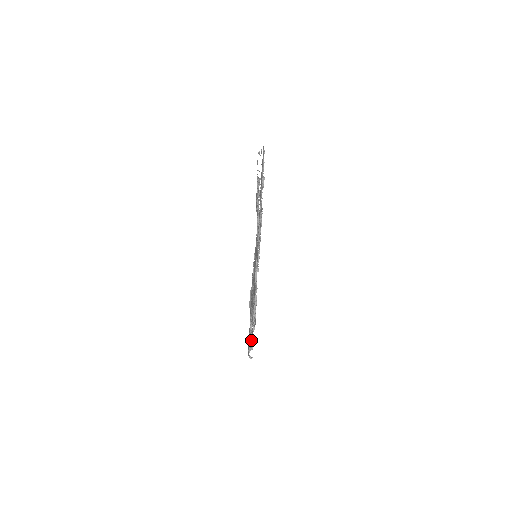
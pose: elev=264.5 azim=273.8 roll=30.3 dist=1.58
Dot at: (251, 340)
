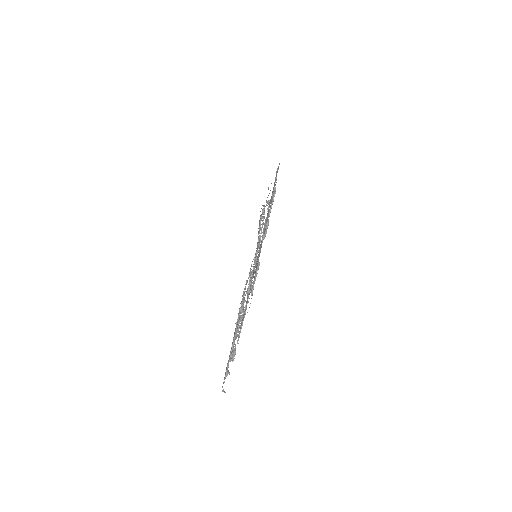
Dot at: (234, 350)
